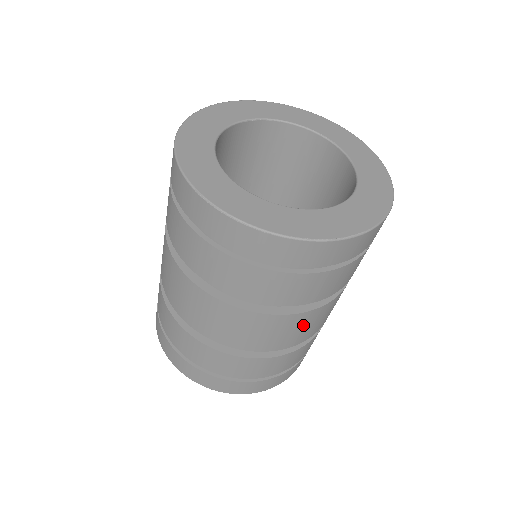
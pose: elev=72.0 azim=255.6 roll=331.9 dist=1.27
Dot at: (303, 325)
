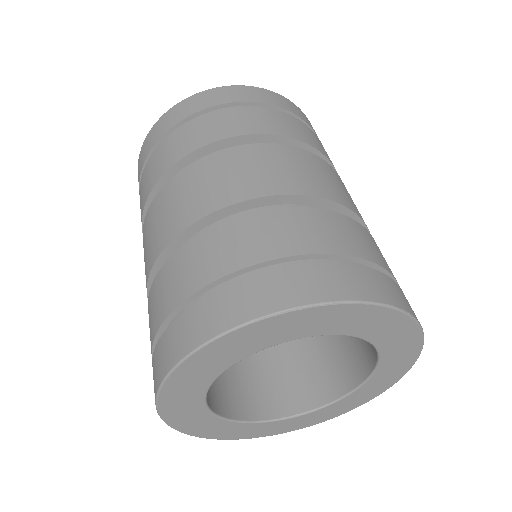
Dot at: occluded
